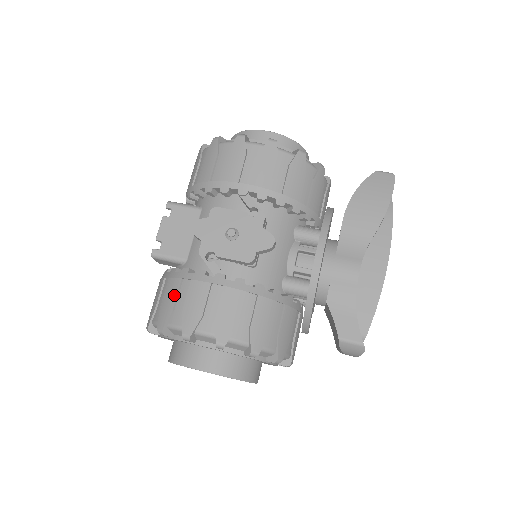
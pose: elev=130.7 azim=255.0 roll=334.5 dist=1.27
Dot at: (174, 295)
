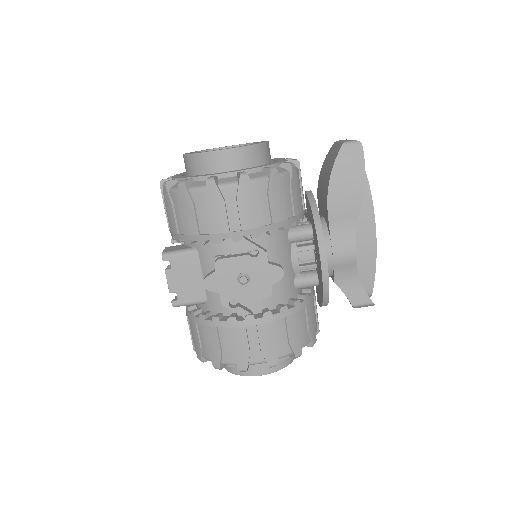
Dot at: (216, 341)
